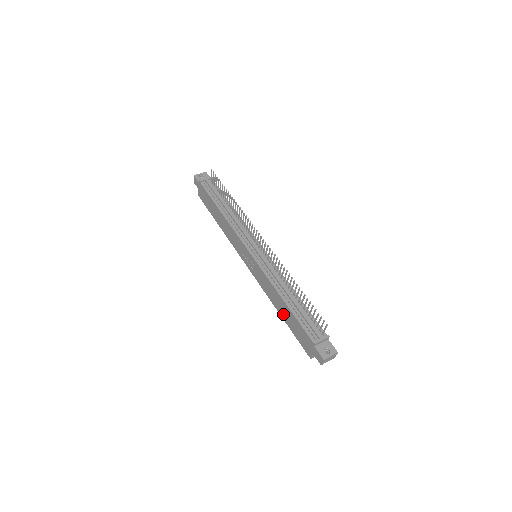
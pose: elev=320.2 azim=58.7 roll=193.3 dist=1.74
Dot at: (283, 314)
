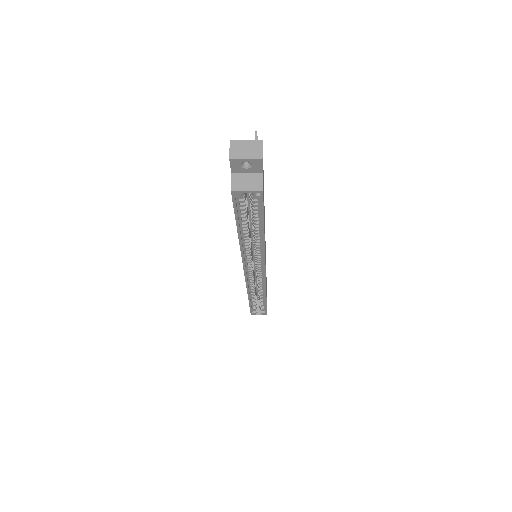
Dot at: occluded
